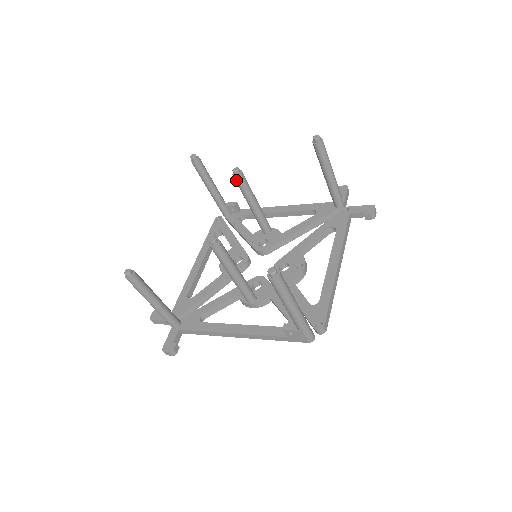
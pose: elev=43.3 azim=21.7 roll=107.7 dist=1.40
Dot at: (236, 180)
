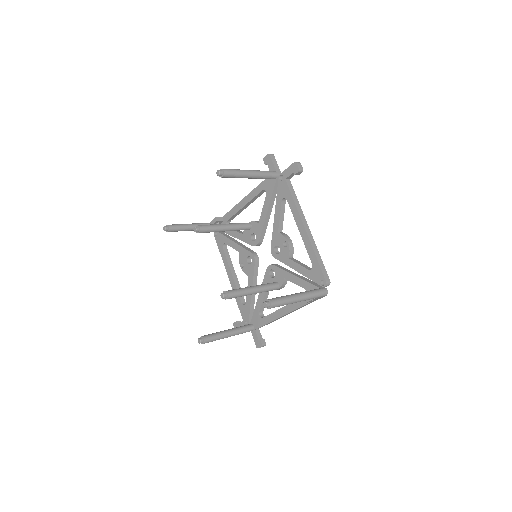
Dot at: occluded
